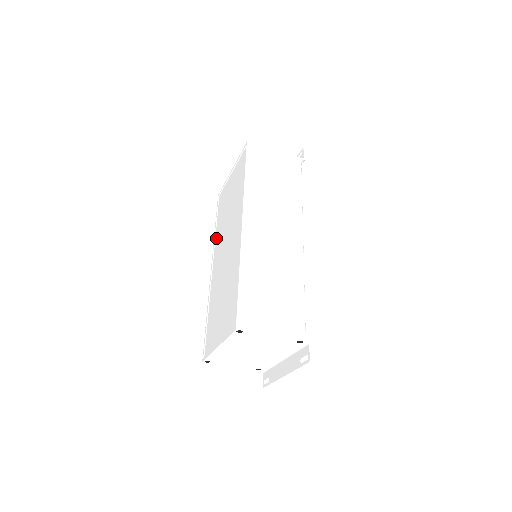
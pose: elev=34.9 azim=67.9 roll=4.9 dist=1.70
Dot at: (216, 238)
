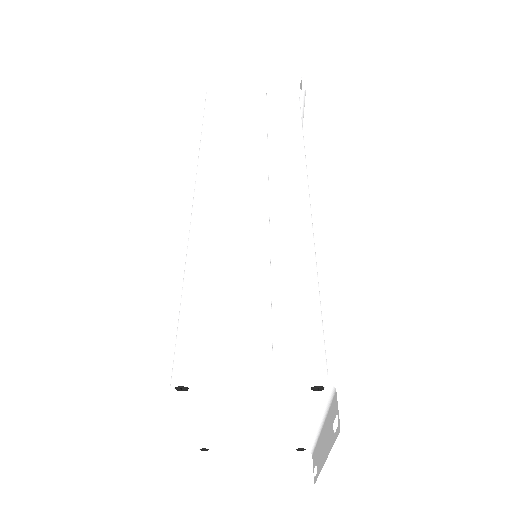
Dot at: occluded
